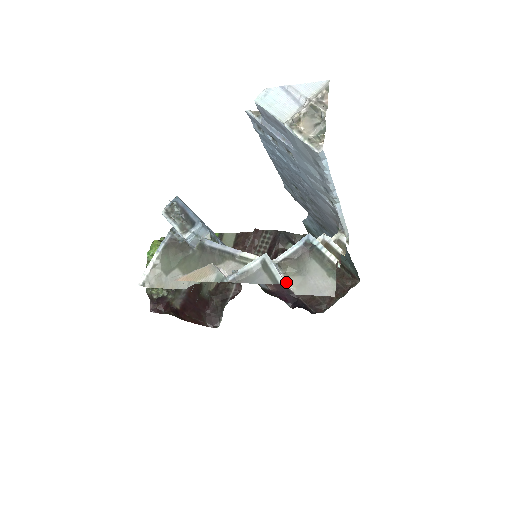
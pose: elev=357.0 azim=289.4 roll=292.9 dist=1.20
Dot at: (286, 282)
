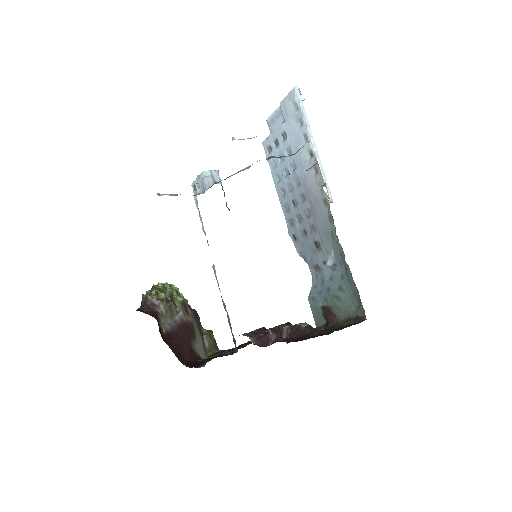
Dot at: occluded
